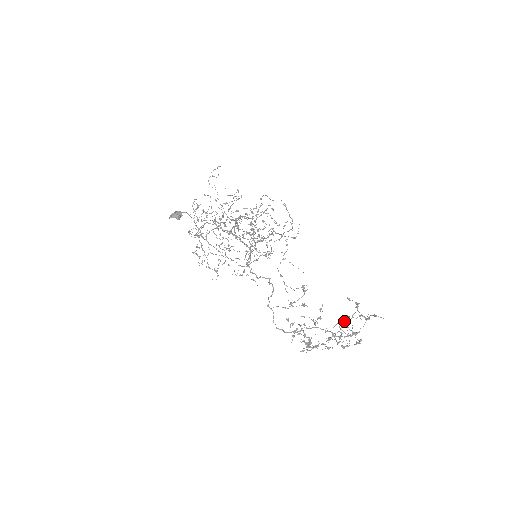
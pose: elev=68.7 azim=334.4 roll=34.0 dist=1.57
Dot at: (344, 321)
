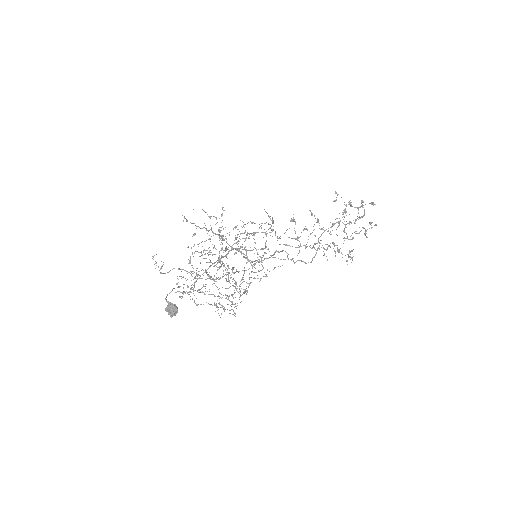
Dot at: (343, 213)
